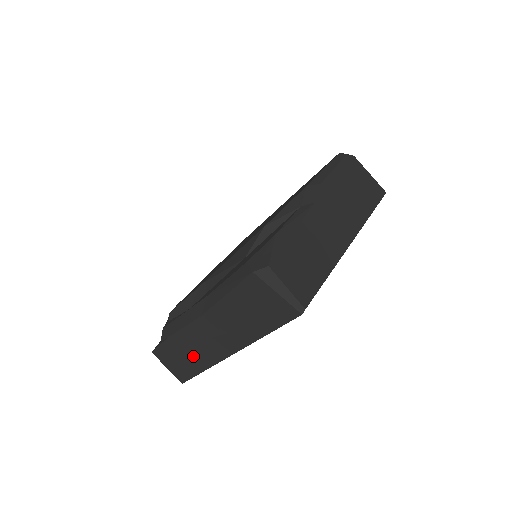
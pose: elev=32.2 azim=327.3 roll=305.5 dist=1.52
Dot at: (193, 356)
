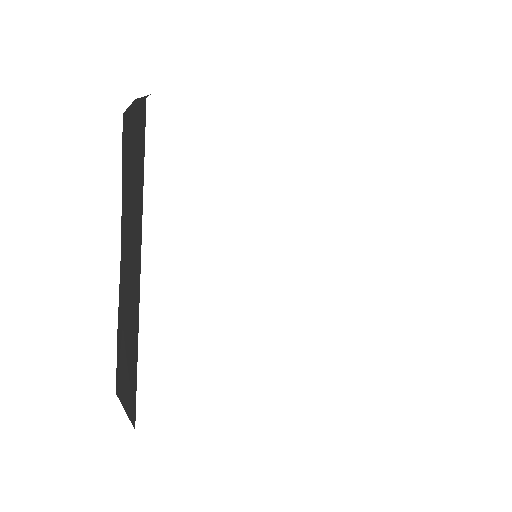
Dot at: (129, 339)
